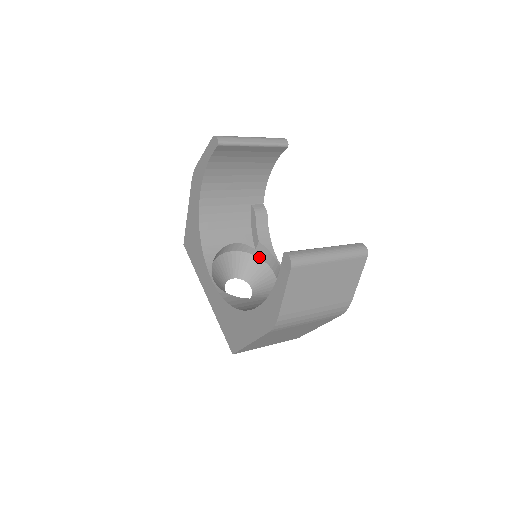
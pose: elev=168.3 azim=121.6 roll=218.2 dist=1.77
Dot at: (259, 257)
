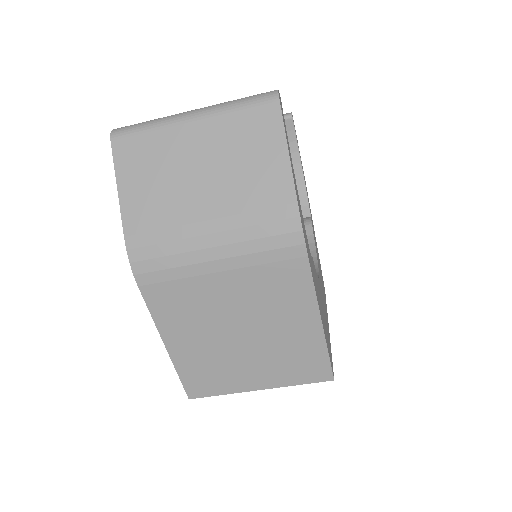
Dot at: occluded
